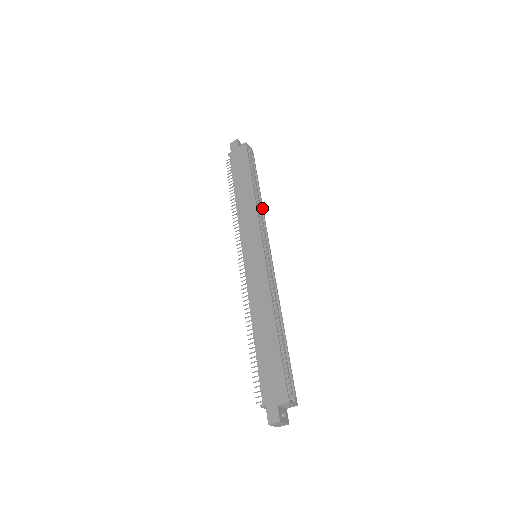
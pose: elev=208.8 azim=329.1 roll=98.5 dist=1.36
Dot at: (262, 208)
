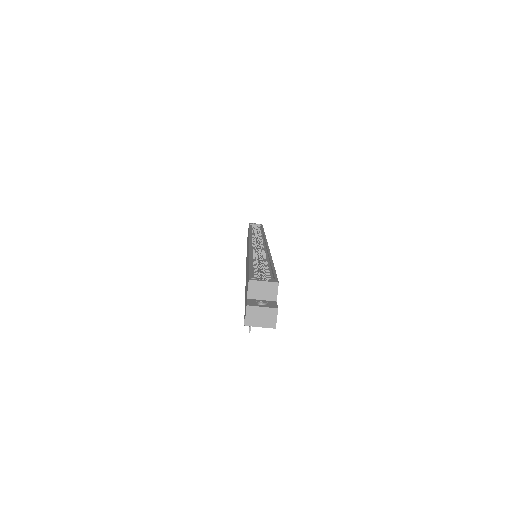
Dot at: (263, 234)
